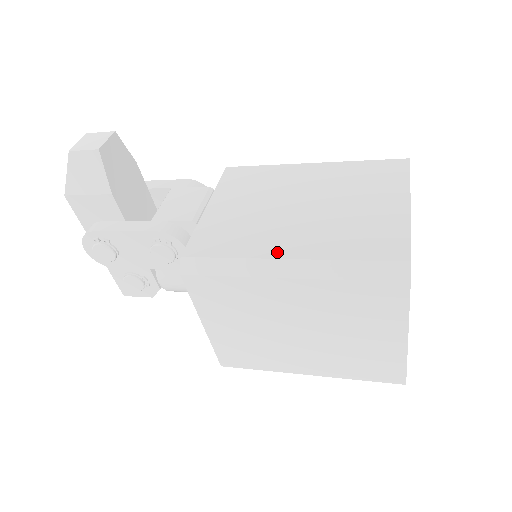
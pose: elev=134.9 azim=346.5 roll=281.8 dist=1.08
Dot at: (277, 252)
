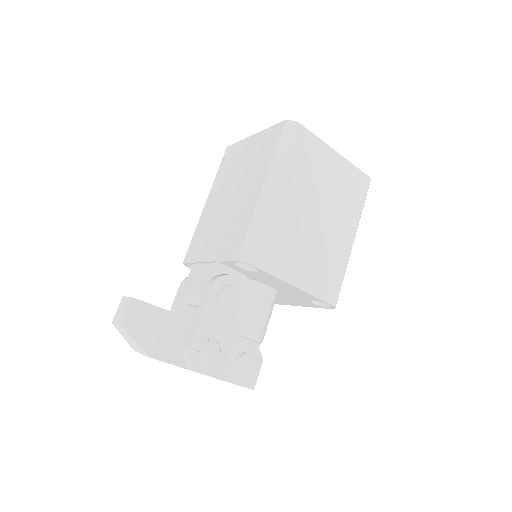
Dot at: (256, 195)
